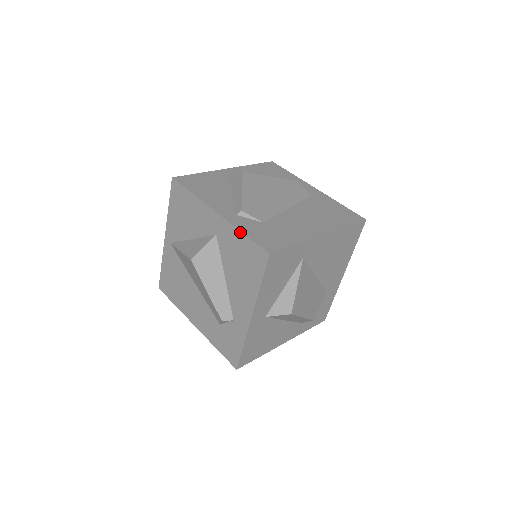
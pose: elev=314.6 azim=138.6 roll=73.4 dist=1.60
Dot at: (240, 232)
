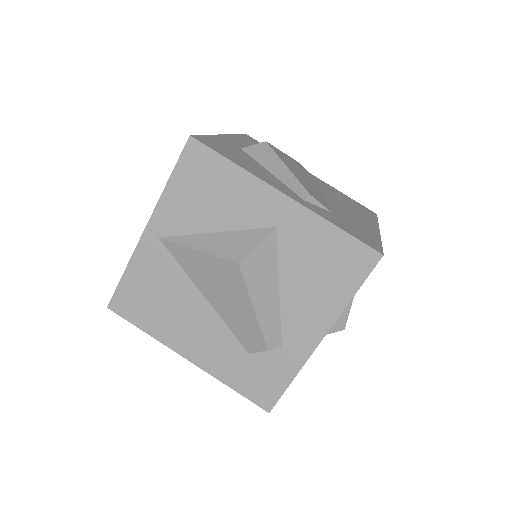
Dot at: (331, 224)
